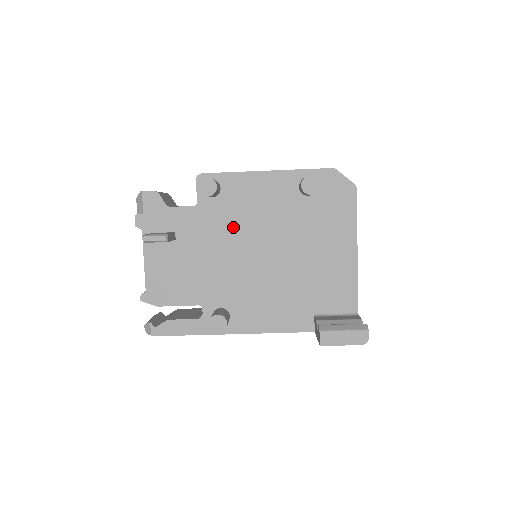
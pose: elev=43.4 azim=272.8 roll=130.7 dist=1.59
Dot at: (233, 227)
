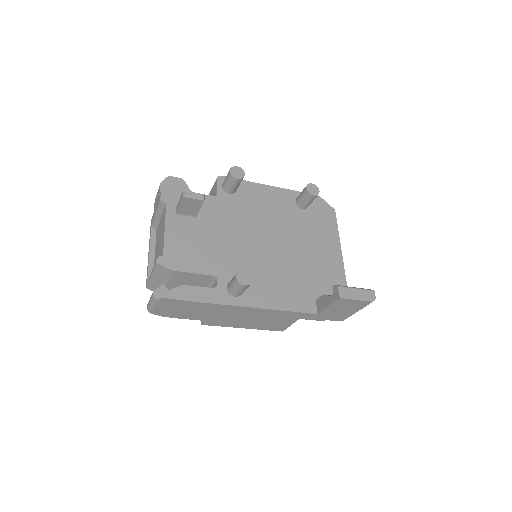
Dot at: (246, 218)
